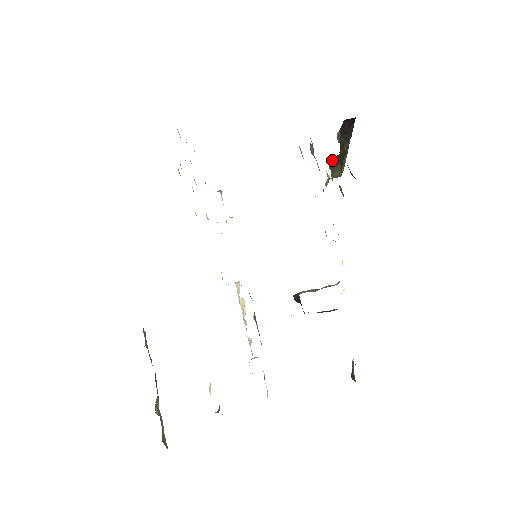
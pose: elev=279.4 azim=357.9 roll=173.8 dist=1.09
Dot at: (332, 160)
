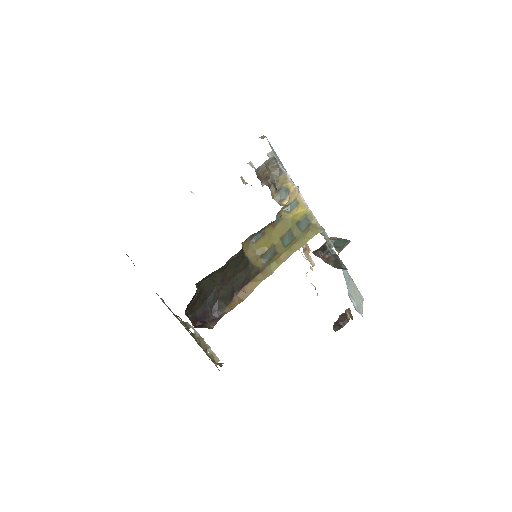
Dot at: (248, 237)
